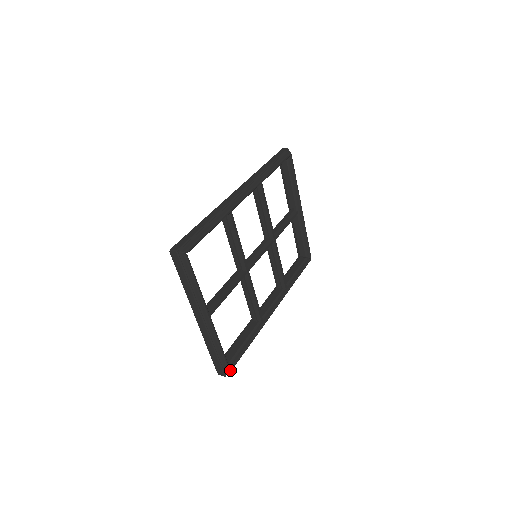
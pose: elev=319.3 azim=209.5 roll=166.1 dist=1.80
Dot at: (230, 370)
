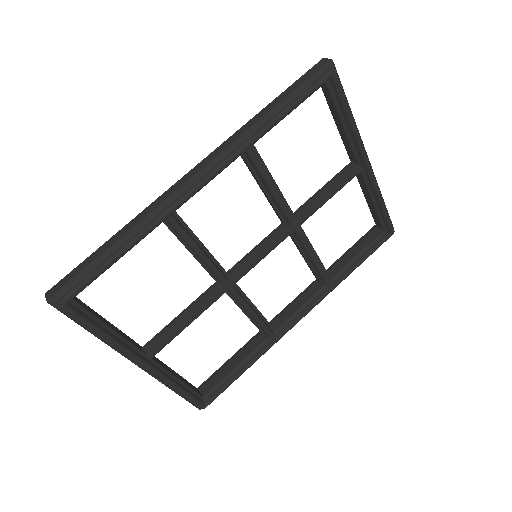
Dot at: (205, 406)
